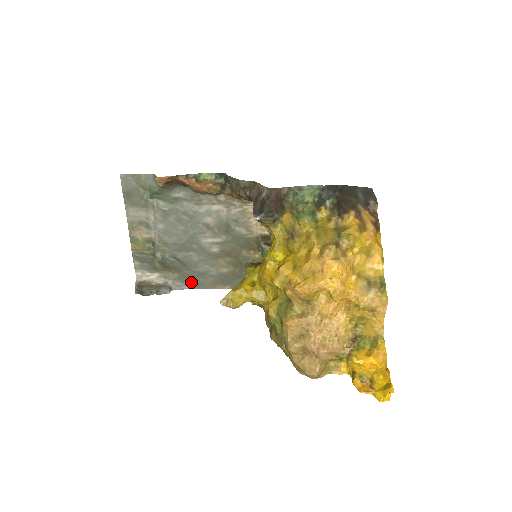
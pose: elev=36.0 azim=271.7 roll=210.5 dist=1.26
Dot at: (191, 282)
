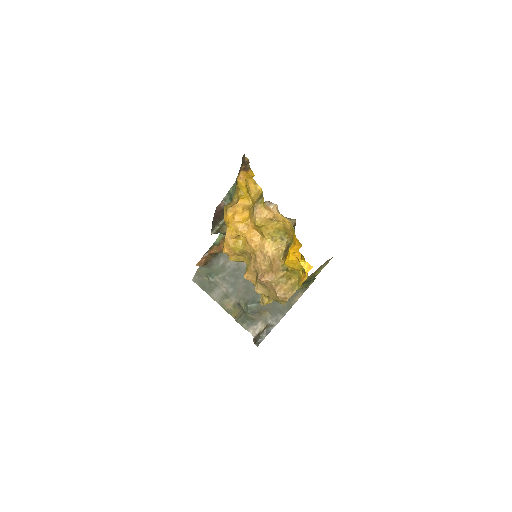
Dot at: (279, 311)
